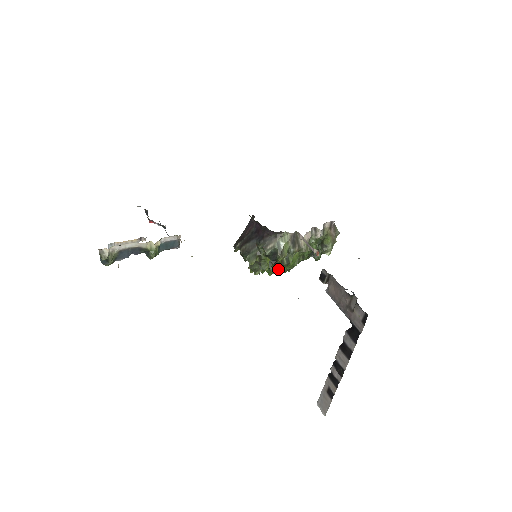
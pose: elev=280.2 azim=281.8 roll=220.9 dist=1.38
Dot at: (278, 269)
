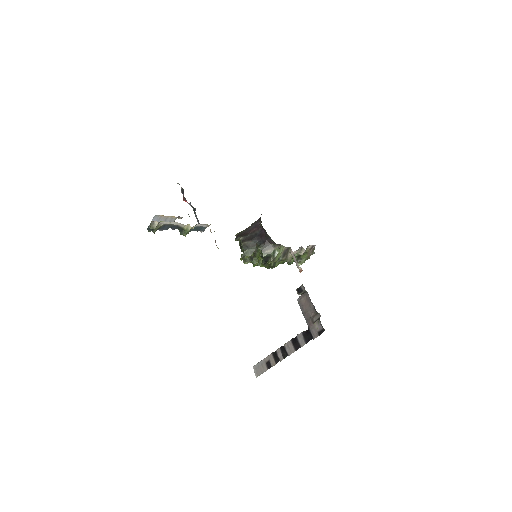
Dot at: occluded
